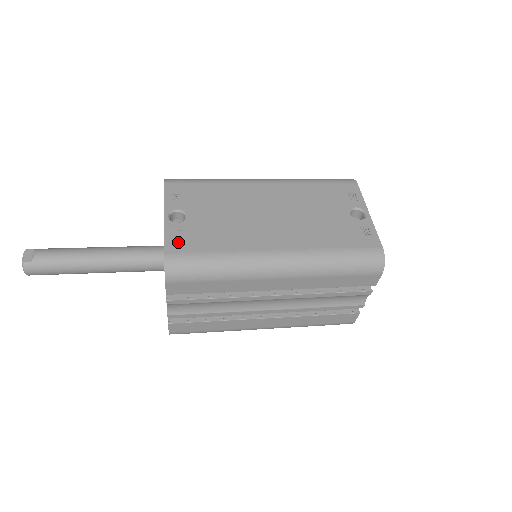
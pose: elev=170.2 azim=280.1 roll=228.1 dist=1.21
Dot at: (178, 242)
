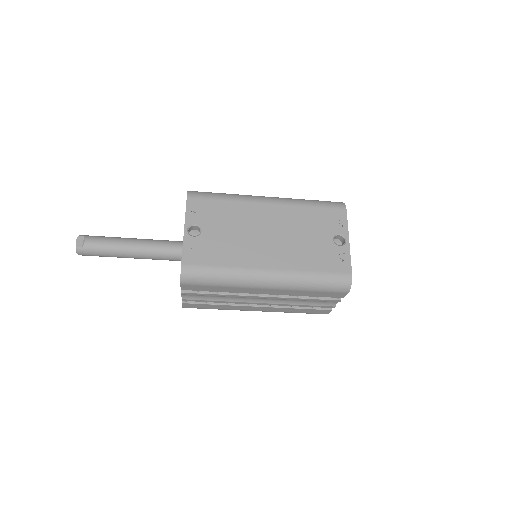
Dot at: (193, 255)
